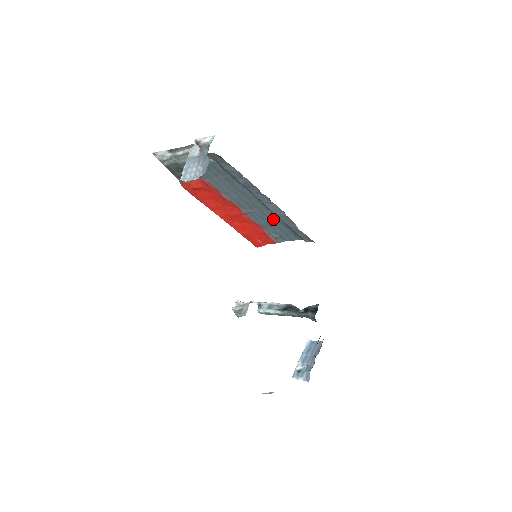
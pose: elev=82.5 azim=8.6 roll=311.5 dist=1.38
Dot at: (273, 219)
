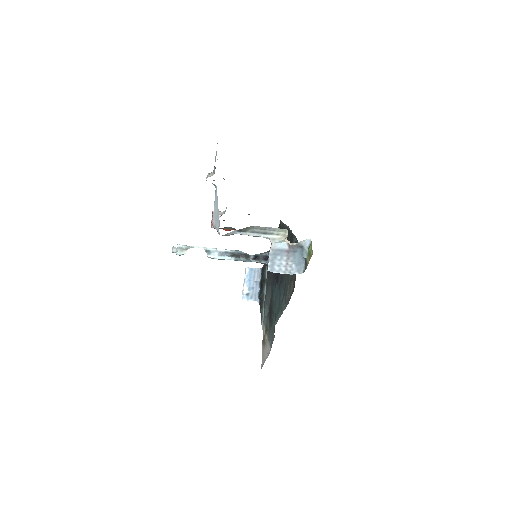
Dot at: occluded
